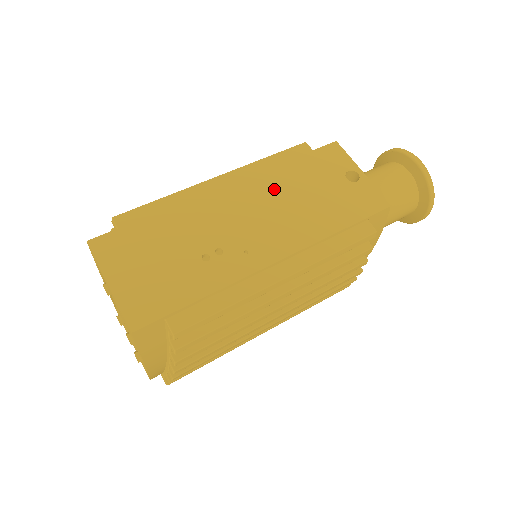
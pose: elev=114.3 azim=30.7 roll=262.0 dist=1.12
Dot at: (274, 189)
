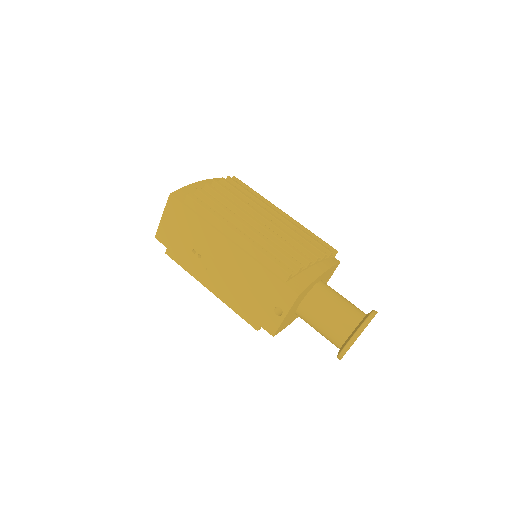
Dot at: (244, 269)
